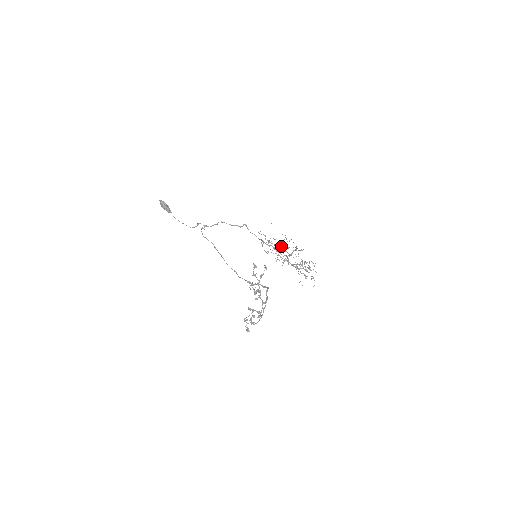
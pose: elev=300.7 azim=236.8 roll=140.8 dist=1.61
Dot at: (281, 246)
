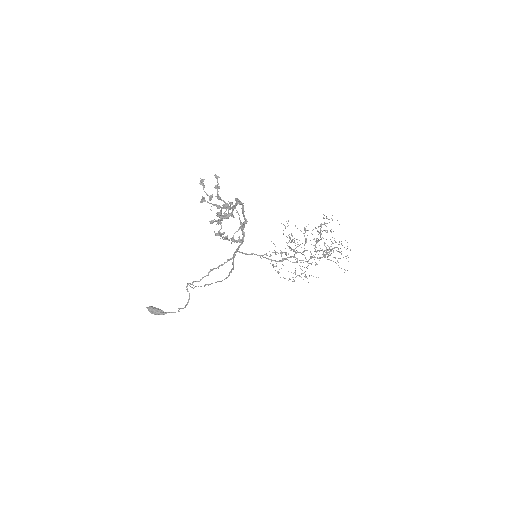
Dot at: (293, 249)
